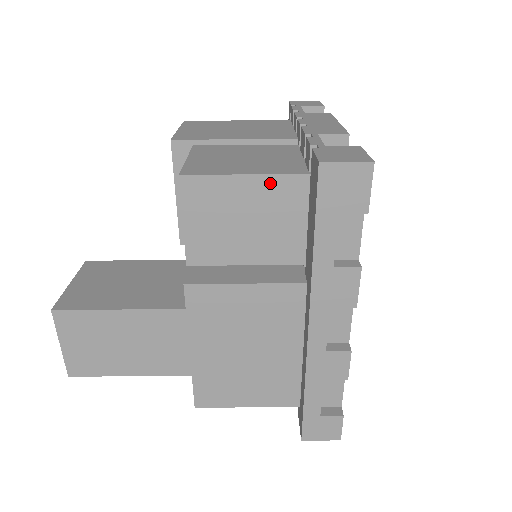
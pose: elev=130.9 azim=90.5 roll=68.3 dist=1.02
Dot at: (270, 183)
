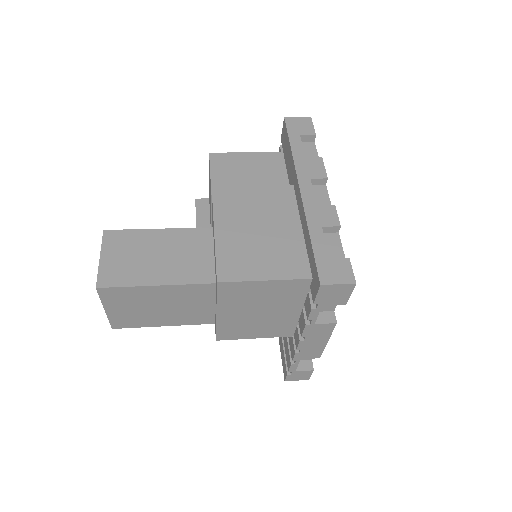
Dot at: (261, 156)
